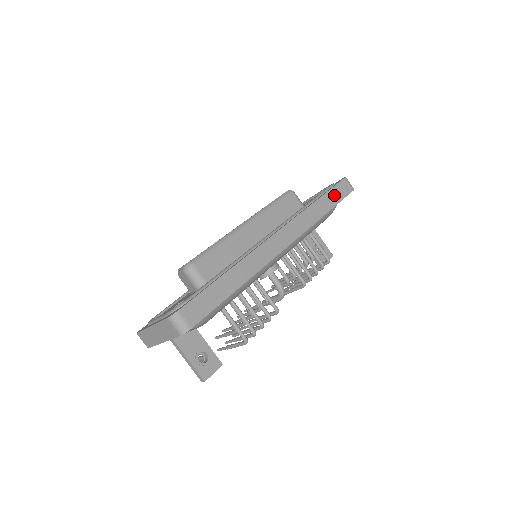
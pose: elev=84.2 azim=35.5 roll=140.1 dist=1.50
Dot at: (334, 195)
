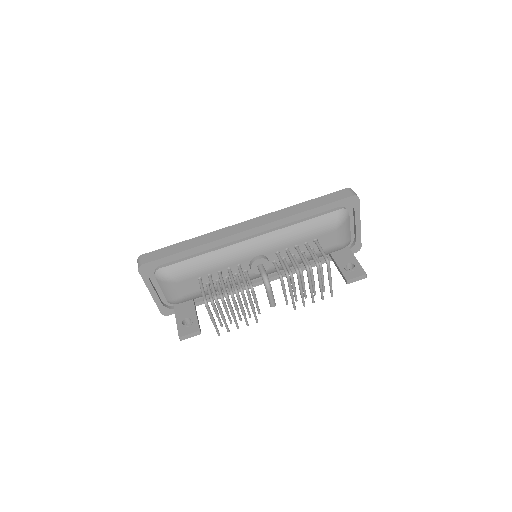
Dot at: (325, 199)
